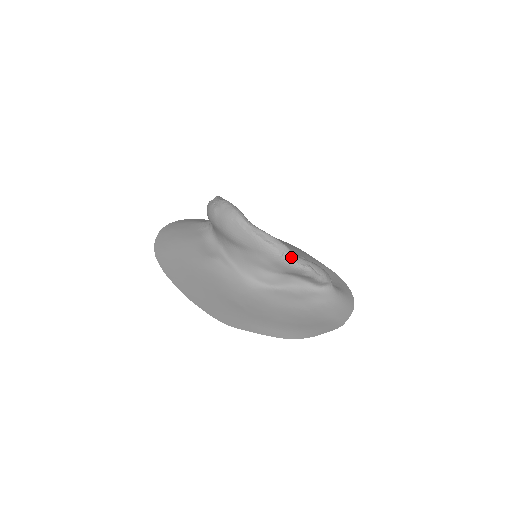
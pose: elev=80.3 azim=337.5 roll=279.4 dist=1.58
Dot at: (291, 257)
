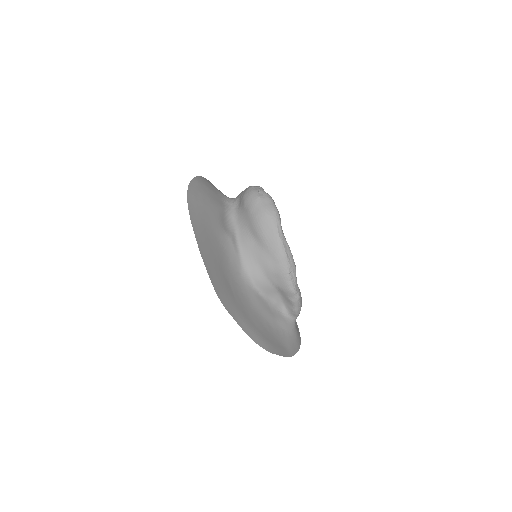
Dot at: (294, 279)
